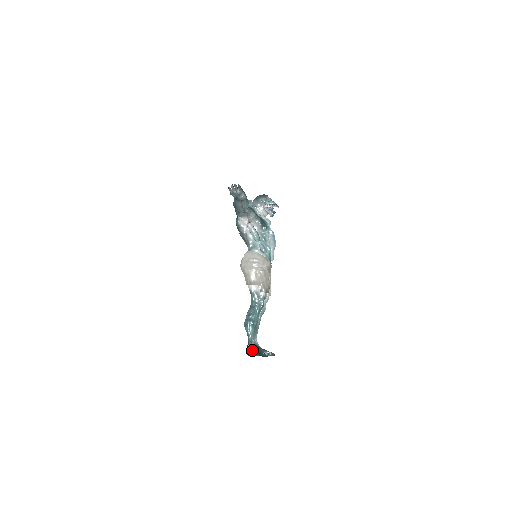
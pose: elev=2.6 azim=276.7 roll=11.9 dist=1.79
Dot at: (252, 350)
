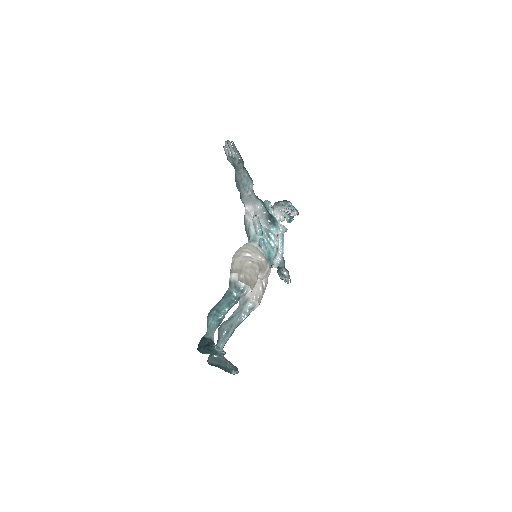
Dot at: (203, 342)
